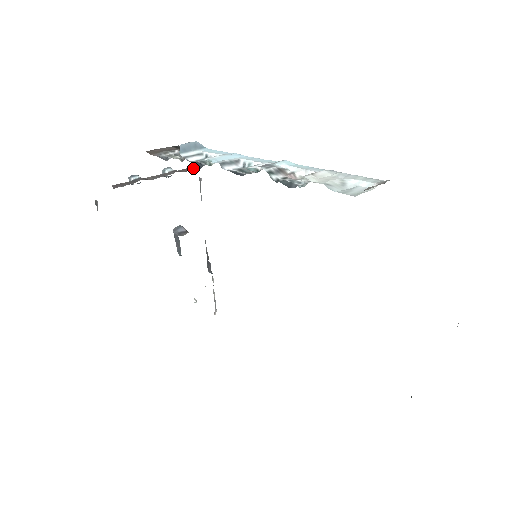
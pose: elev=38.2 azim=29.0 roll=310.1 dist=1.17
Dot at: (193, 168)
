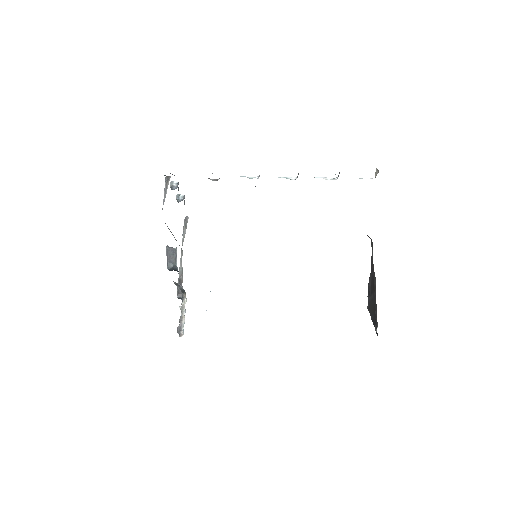
Dot at: occluded
